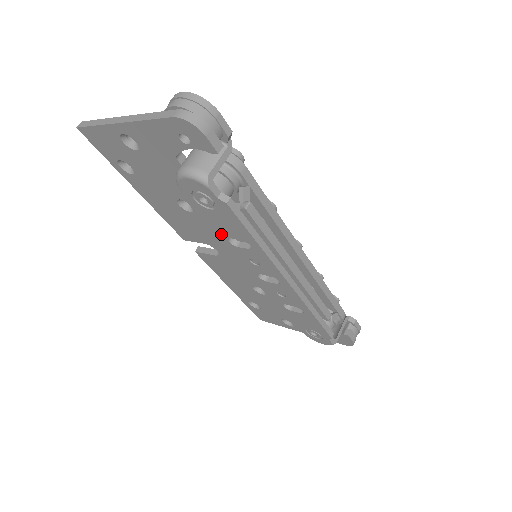
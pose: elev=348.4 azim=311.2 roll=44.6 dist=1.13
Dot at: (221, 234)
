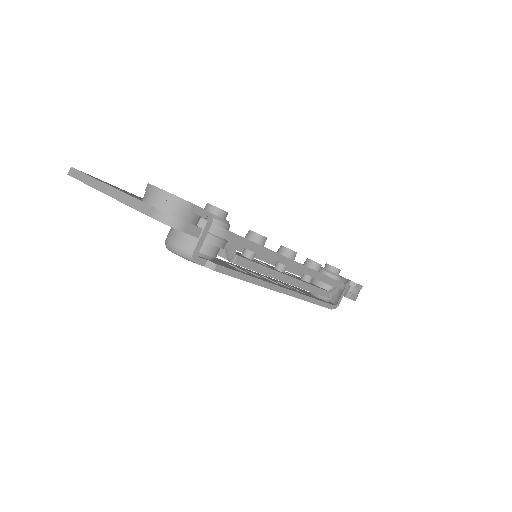
Dot at: occluded
